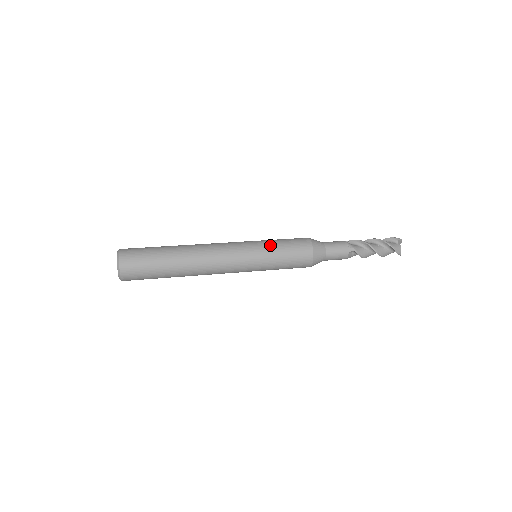
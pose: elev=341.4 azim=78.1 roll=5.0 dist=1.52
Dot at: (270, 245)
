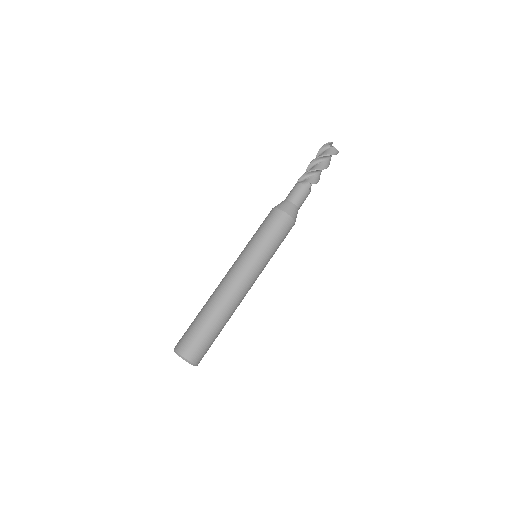
Dot at: (260, 242)
